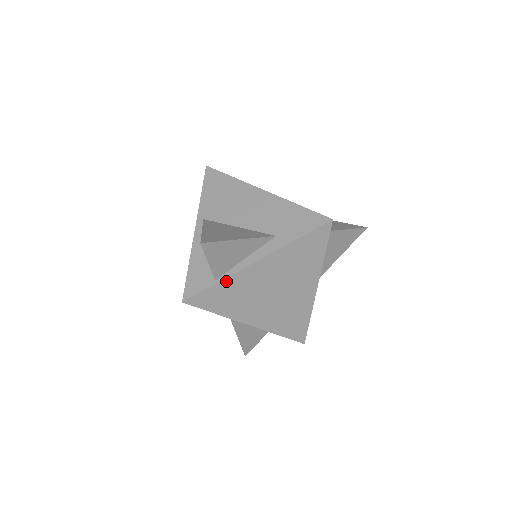
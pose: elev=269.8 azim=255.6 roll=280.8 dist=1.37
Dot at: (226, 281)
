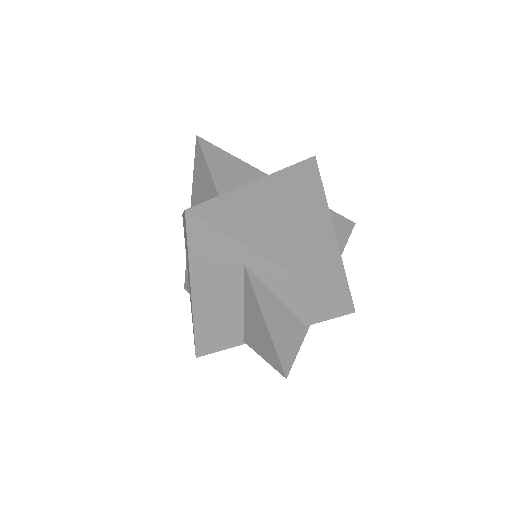
Dot at: (231, 195)
